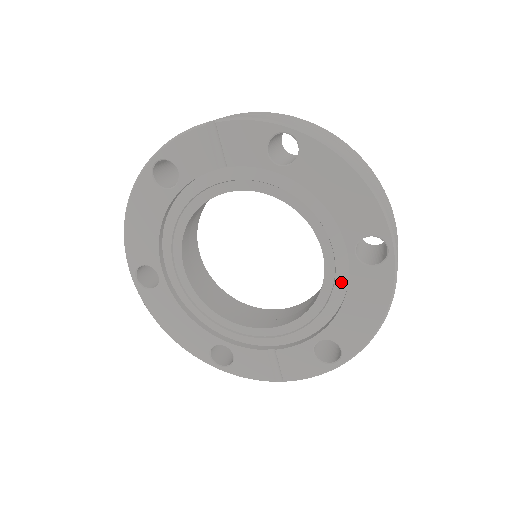
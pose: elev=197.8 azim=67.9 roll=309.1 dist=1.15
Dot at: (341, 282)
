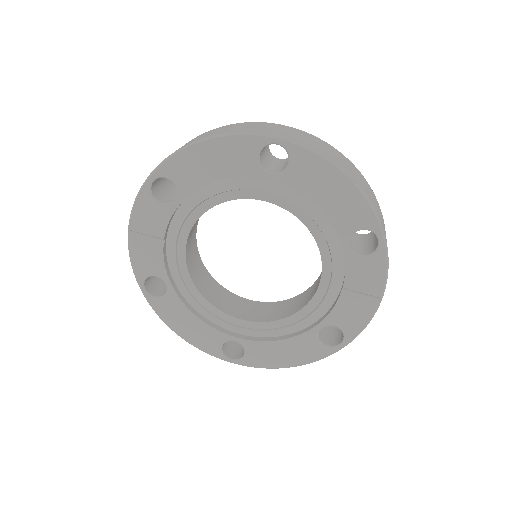
Dot at: (297, 198)
